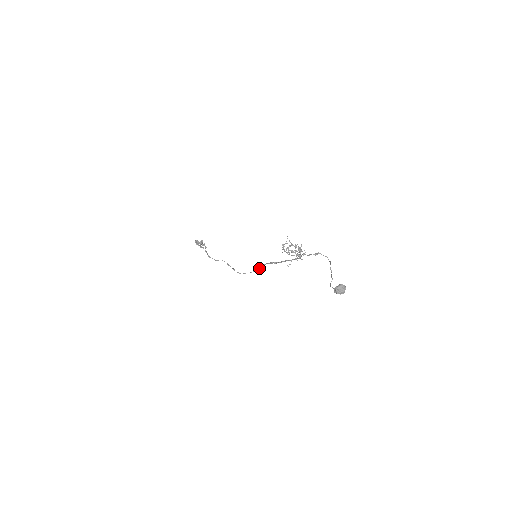
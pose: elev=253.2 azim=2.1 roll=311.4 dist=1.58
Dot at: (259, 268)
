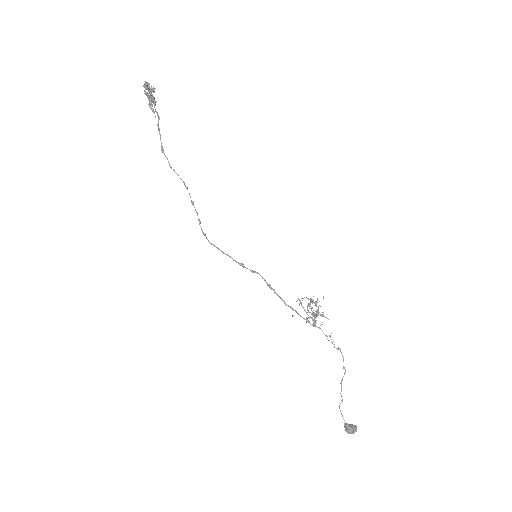
Dot at: (243, 265)
